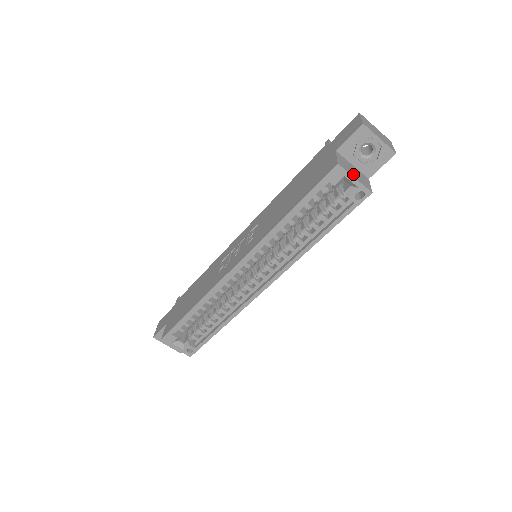
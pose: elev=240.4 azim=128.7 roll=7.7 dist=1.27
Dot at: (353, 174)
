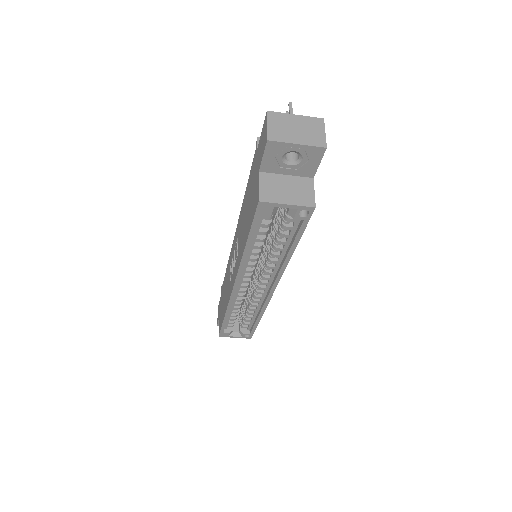
Dot at: (284, 198)
